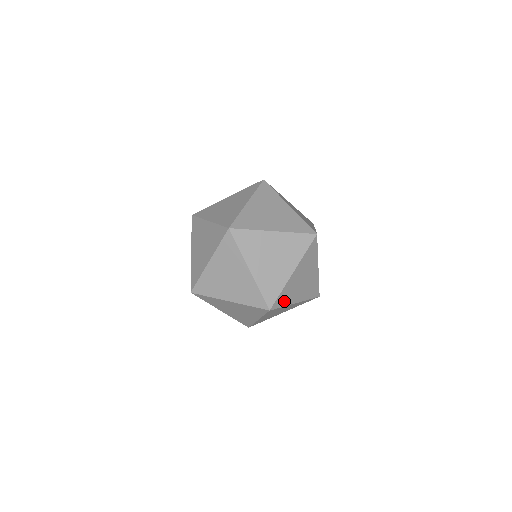
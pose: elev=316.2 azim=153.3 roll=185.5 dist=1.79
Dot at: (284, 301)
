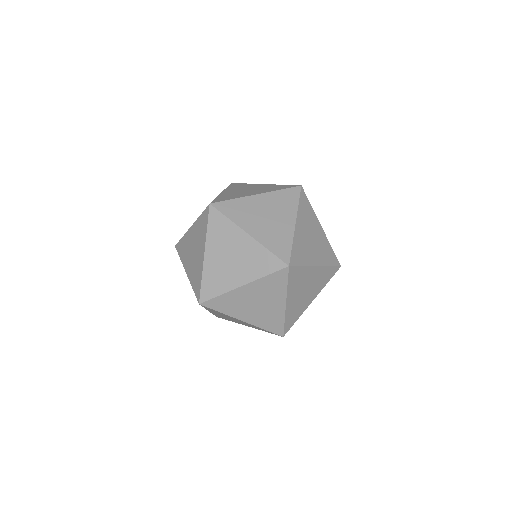
Dot at: (217, 289)
